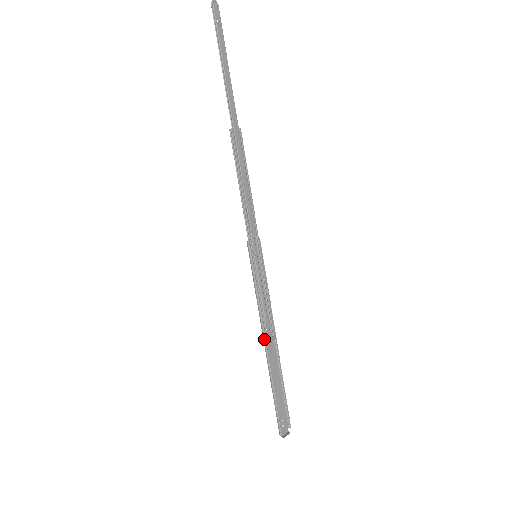
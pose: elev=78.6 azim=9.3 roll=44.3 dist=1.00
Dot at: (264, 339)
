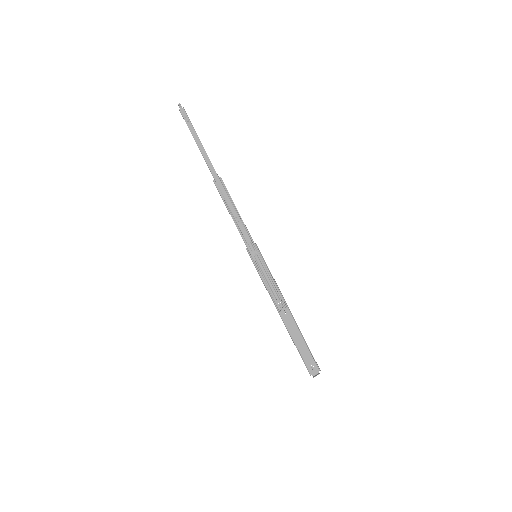
Dot at: (277, 310)
